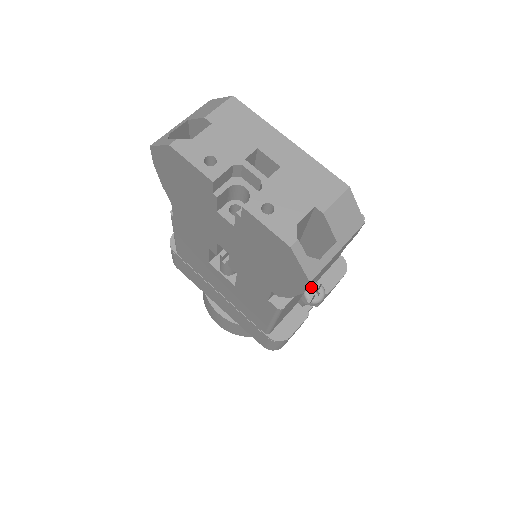
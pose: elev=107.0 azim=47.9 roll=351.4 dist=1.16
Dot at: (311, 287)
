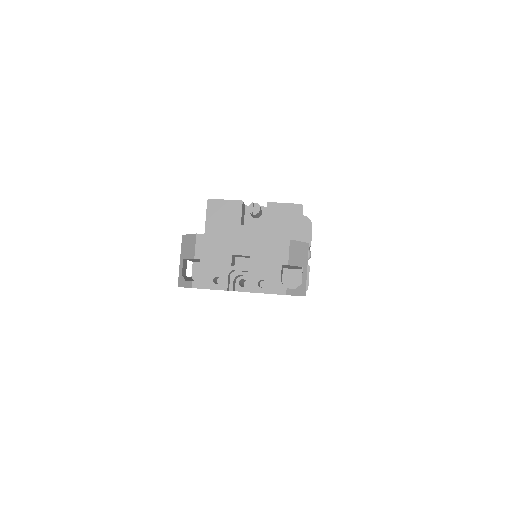
Dot at: occluded
